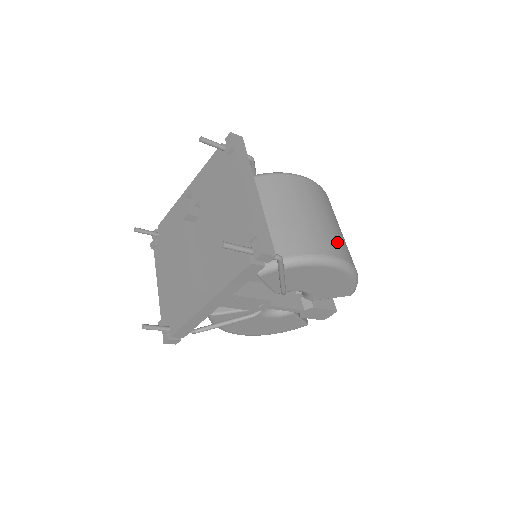
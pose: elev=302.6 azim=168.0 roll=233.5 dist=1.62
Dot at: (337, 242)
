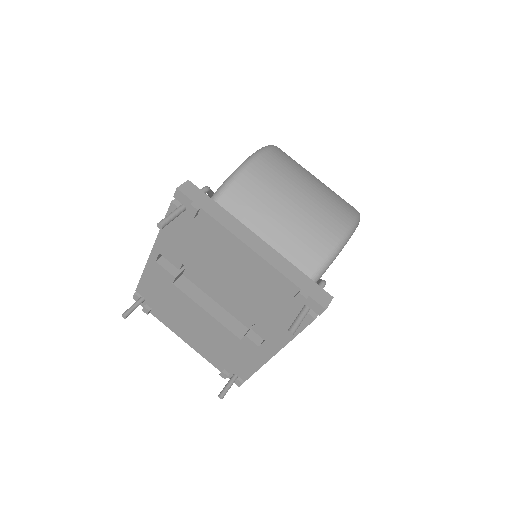
Dot at: (335, 206)
